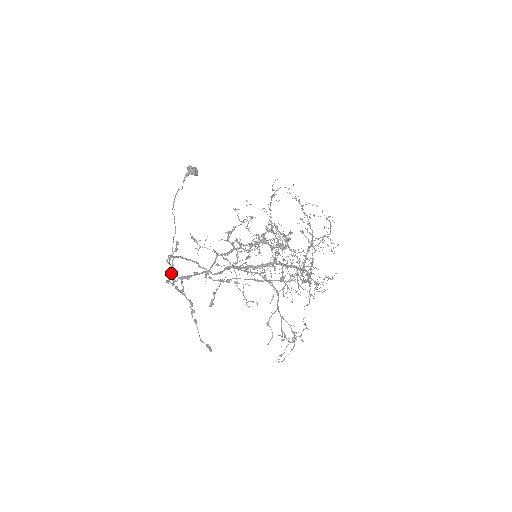
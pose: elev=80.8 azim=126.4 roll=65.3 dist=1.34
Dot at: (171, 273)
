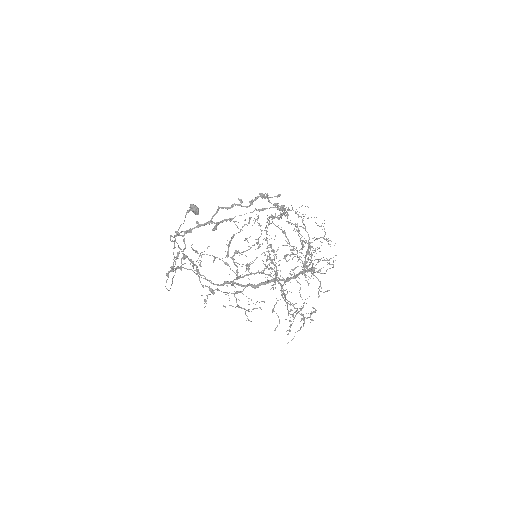
Dot at: (171, 268)
